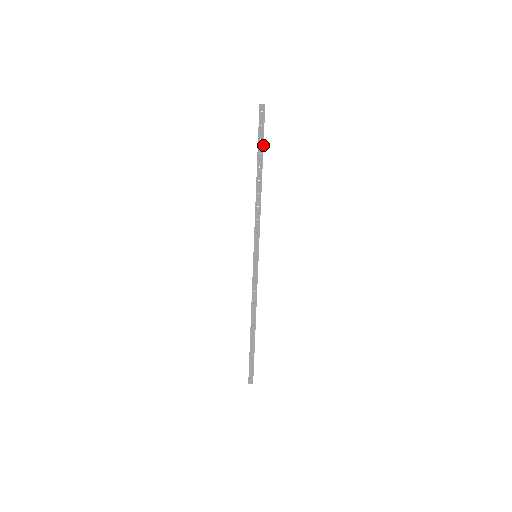
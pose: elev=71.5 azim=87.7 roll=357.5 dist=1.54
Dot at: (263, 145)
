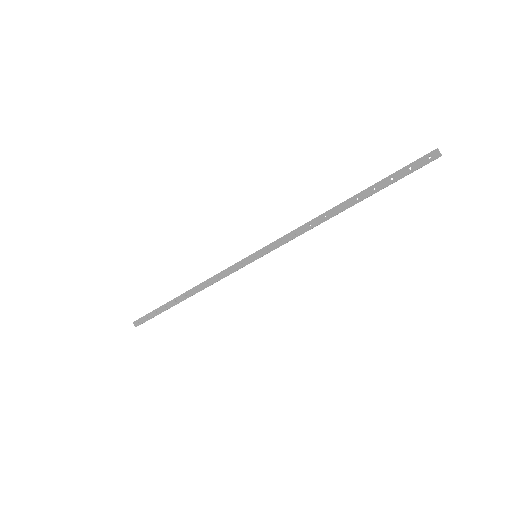
Dot at: (387, 186)
